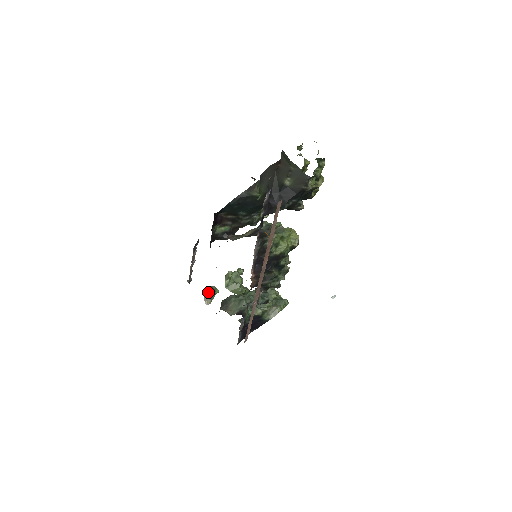
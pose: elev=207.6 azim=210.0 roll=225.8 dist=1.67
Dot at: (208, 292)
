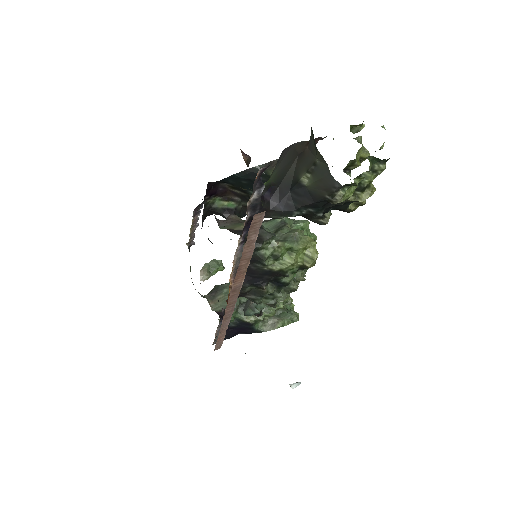
Dot at: (209, 265)
